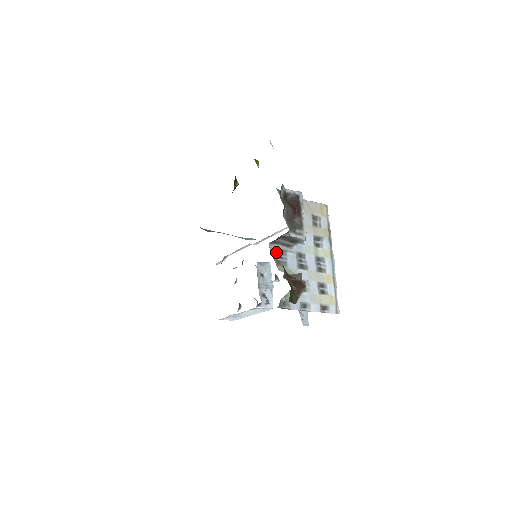
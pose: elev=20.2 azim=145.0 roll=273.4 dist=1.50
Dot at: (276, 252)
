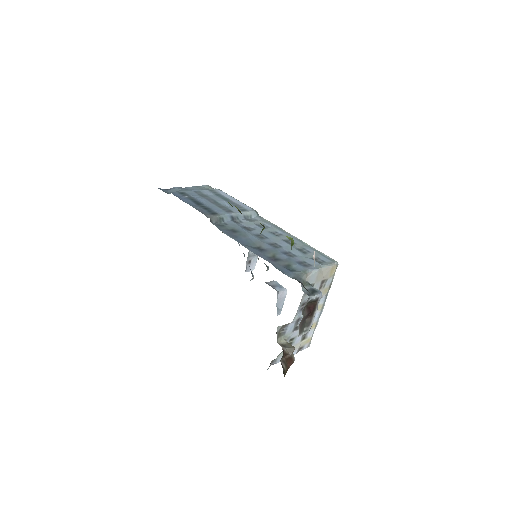
Dot at: (280, 328)
